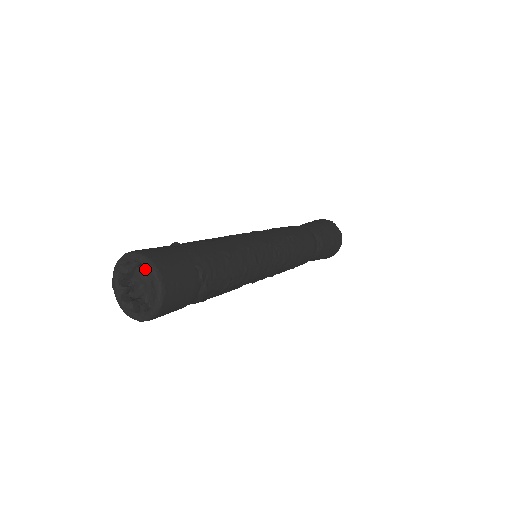
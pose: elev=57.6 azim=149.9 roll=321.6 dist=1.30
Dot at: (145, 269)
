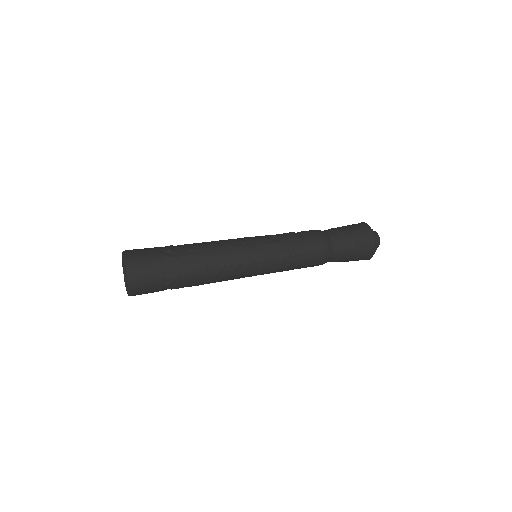
Dot at: occluded
